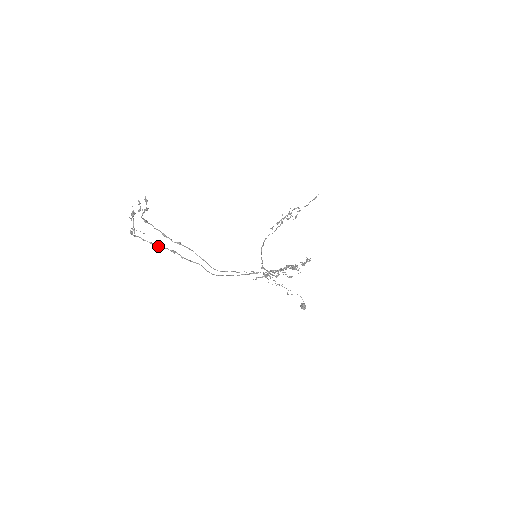
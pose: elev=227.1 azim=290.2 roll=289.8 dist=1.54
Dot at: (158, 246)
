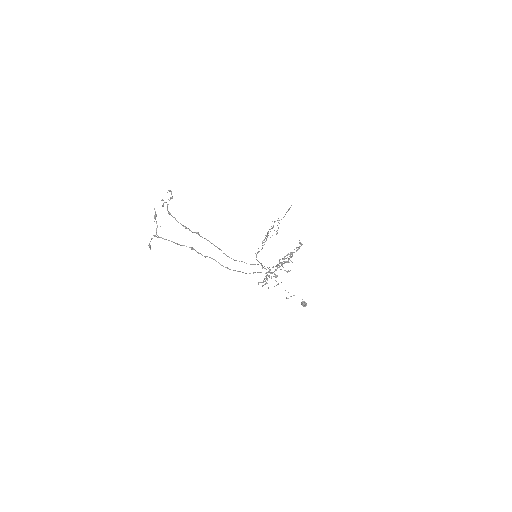
Dot at: (178, 244)
